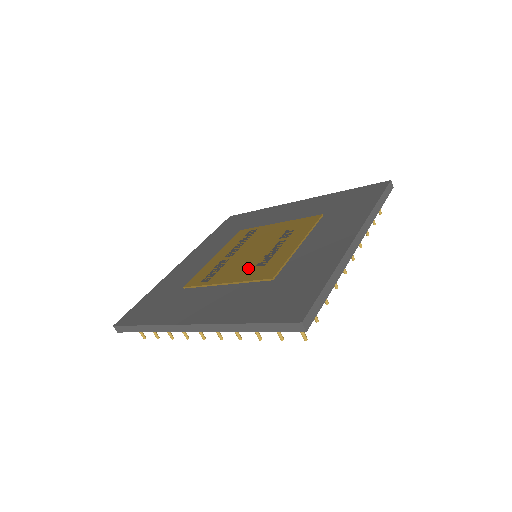
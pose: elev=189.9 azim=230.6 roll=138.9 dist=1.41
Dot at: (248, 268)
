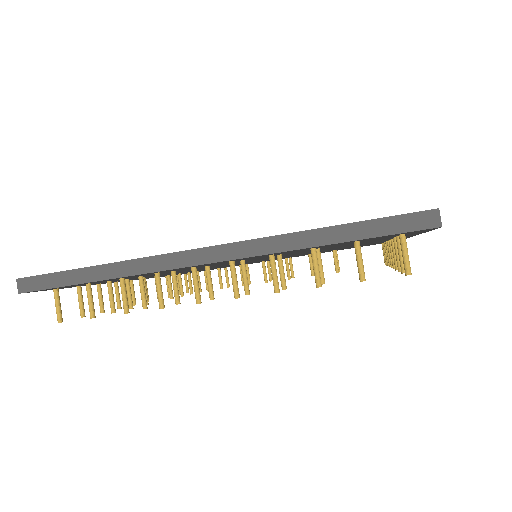
Dot at: occluded
